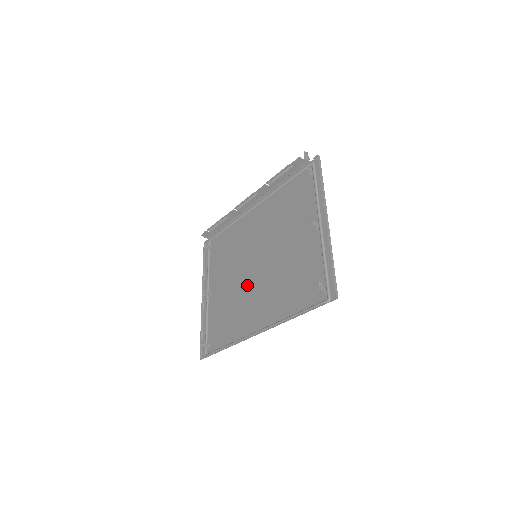
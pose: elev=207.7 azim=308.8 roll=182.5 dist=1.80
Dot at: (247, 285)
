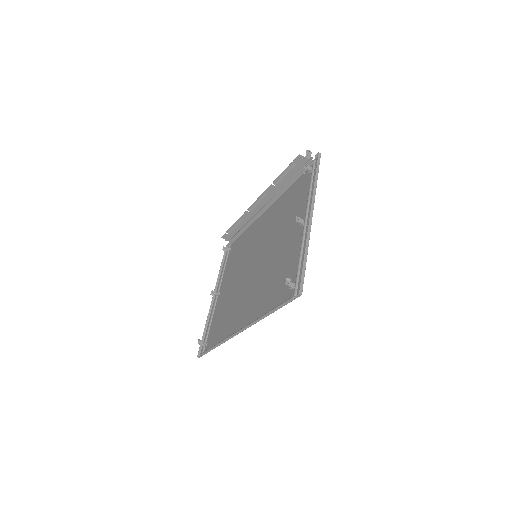
Dot at: (244, 285)
